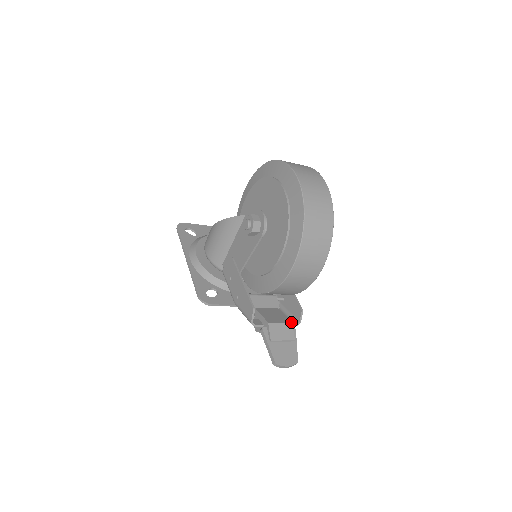
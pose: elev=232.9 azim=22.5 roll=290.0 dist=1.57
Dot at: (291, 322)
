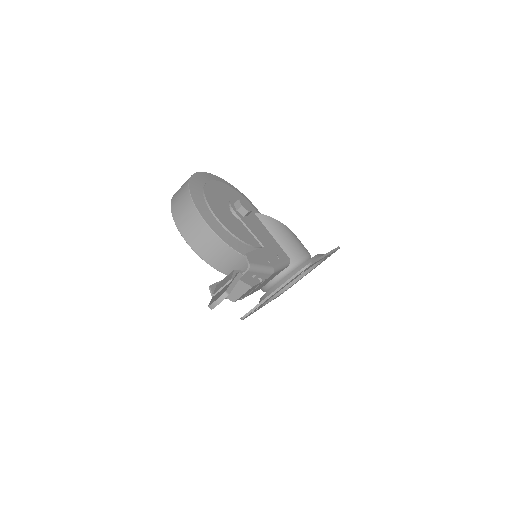
Dot at: (234, 270)
